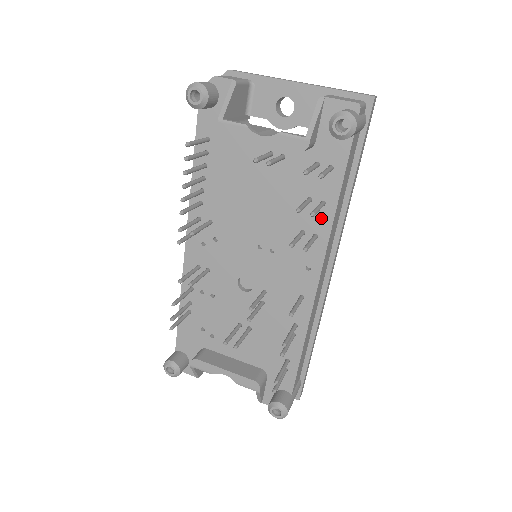
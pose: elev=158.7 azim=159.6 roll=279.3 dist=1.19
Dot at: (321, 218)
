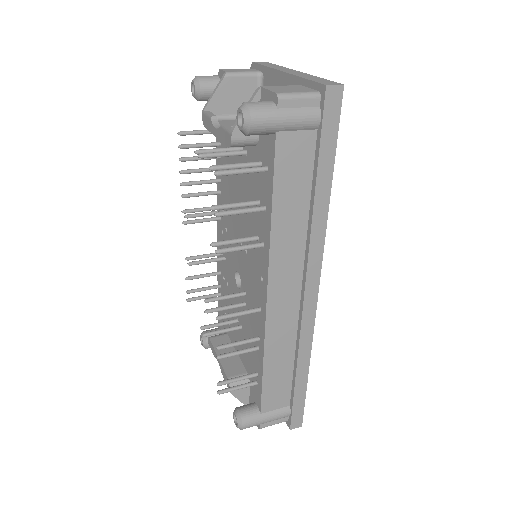
Dot at: (265, 225)
